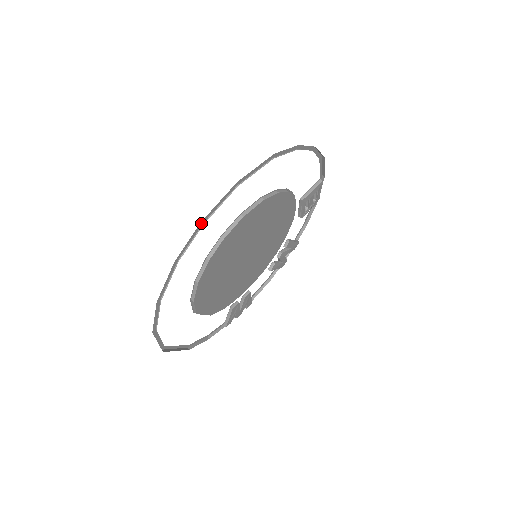
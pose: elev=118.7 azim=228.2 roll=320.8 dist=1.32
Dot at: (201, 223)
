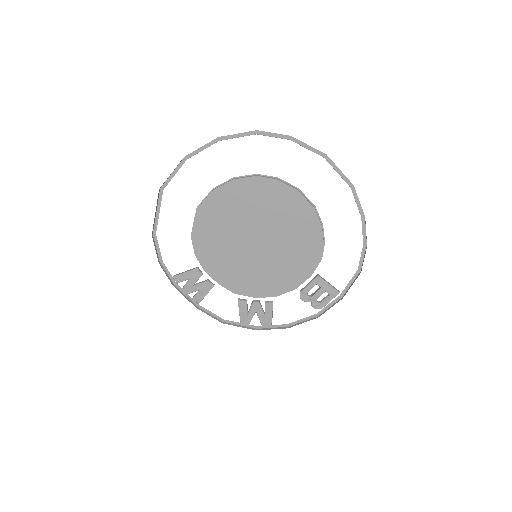
Dot at: (290, 137)
